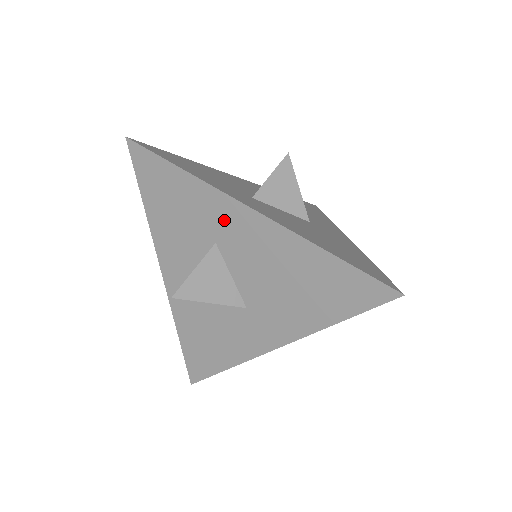
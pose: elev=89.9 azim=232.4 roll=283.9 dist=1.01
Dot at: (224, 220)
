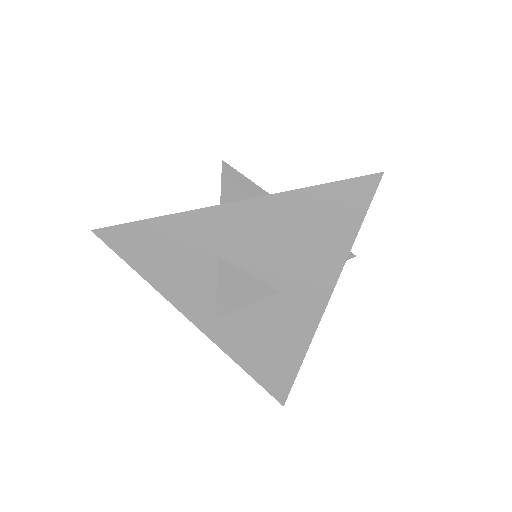
Dot at: (212, 232)
